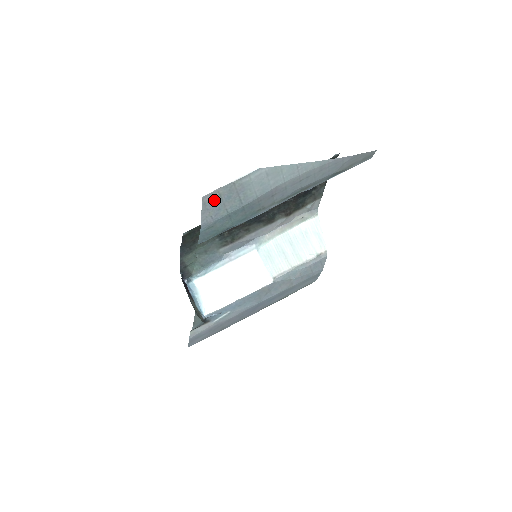
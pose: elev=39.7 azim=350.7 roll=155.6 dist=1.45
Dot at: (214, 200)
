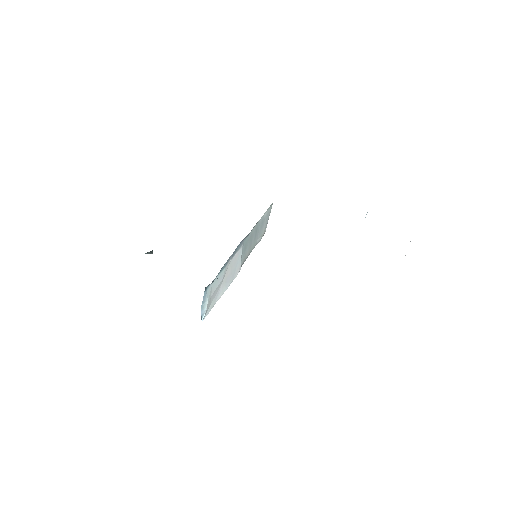
Dot at: occluded
